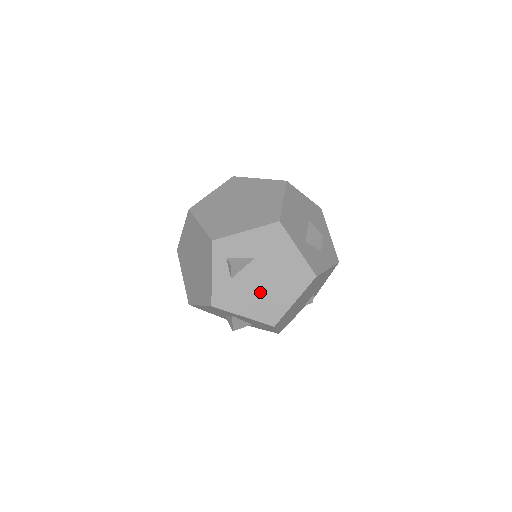
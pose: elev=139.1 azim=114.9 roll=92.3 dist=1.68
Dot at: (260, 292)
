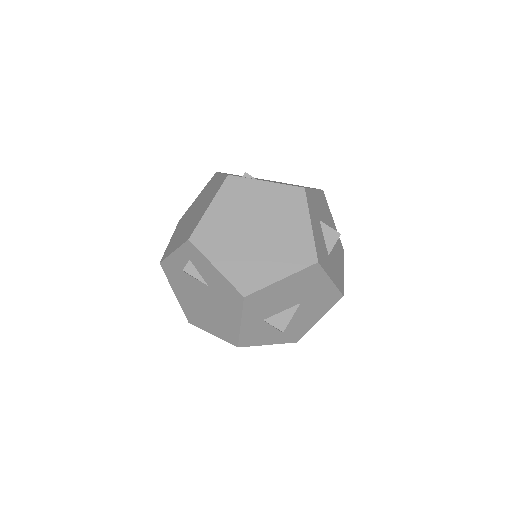
Dot at: (195, 301)
